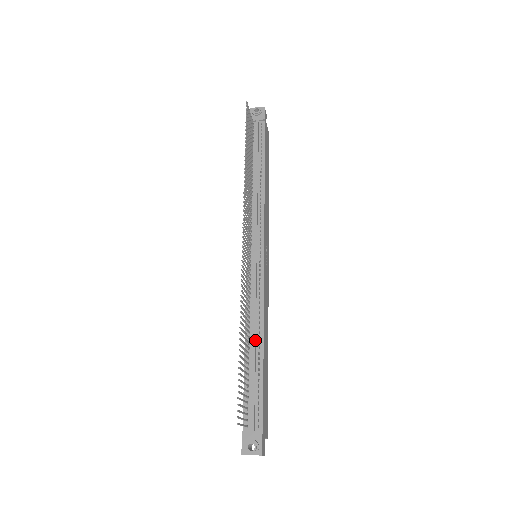
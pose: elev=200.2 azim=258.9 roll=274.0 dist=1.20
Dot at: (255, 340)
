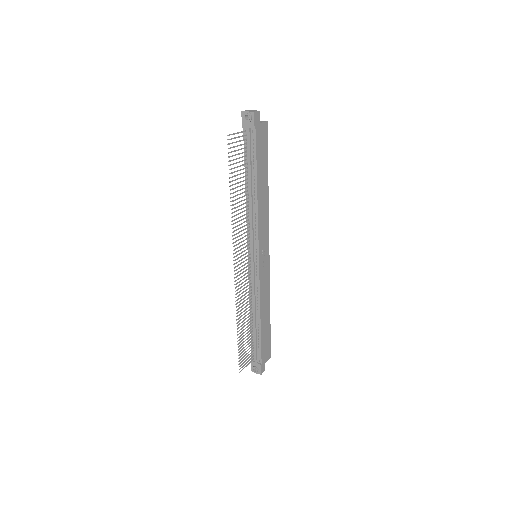
Dot at: (255, 317)
